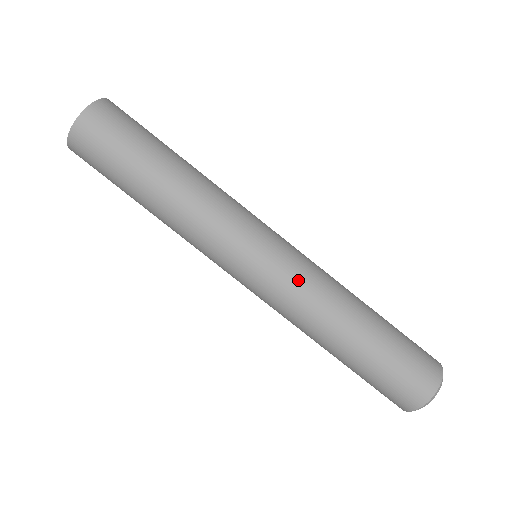
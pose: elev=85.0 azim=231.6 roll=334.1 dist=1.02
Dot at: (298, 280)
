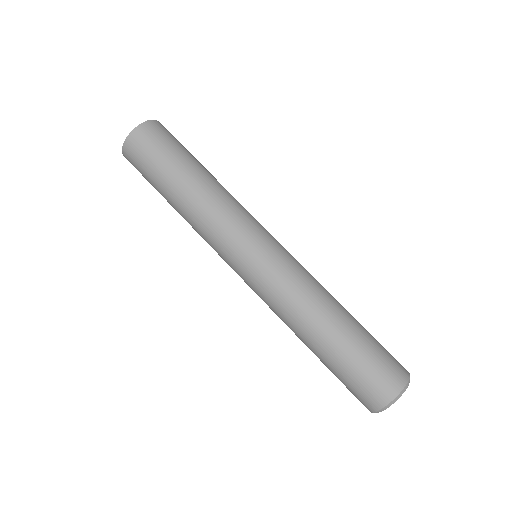
Dot at: (270, 291)
